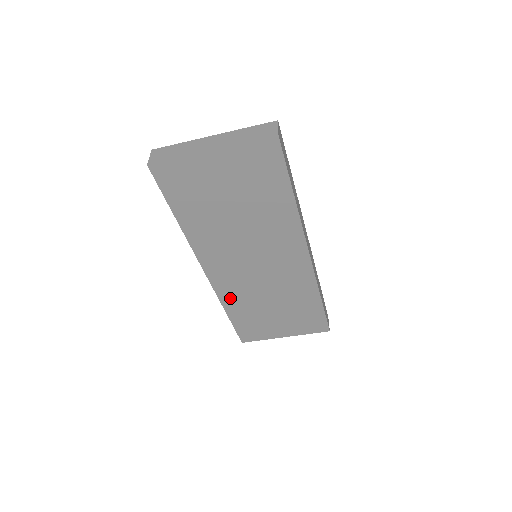
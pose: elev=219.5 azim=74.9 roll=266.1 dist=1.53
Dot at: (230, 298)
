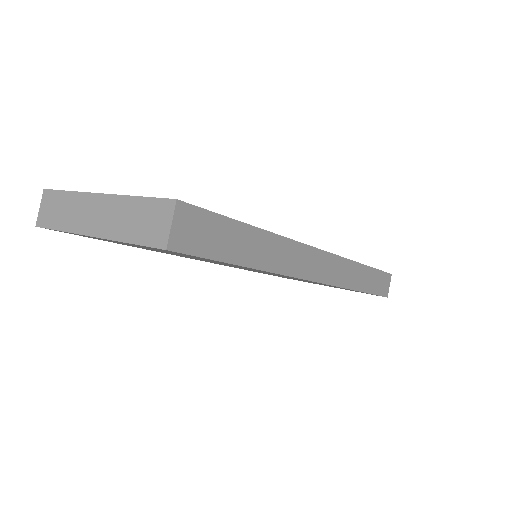
Dot at: occluded
